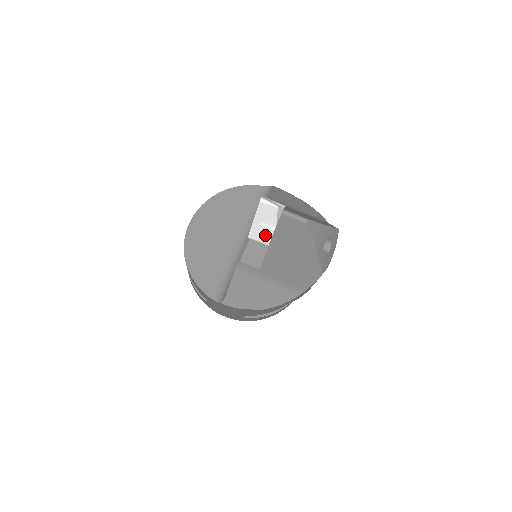
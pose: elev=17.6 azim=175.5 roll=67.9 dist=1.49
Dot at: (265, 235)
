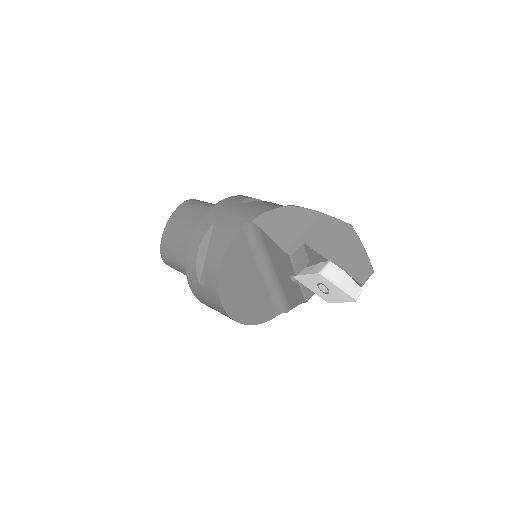
Dot at: occluded
